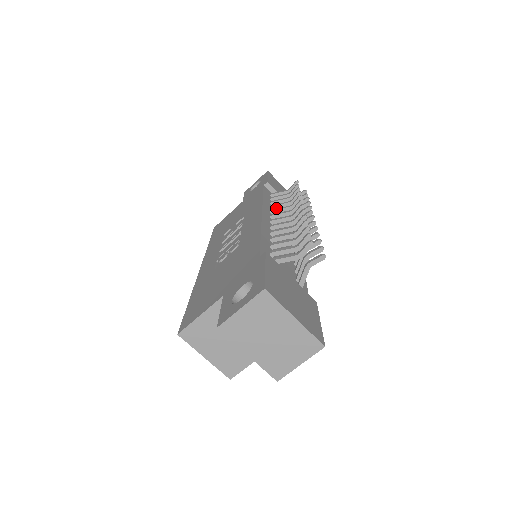
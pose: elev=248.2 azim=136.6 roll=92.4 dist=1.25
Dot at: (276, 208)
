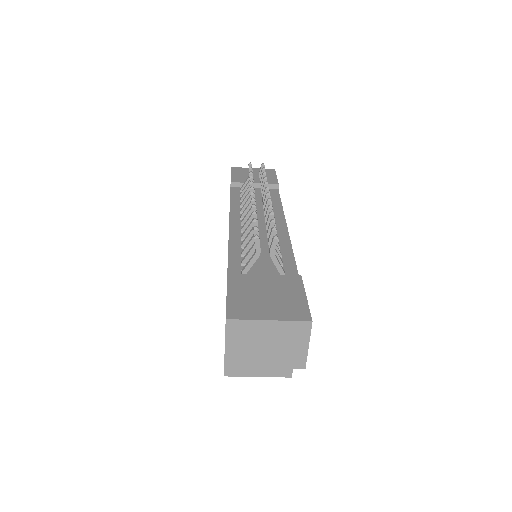
Dot at: (243, 206)
